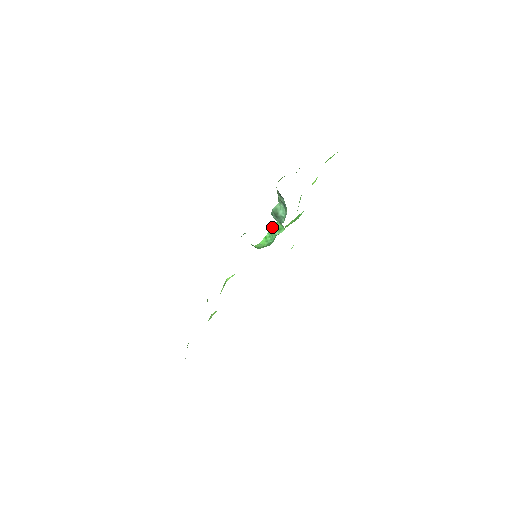
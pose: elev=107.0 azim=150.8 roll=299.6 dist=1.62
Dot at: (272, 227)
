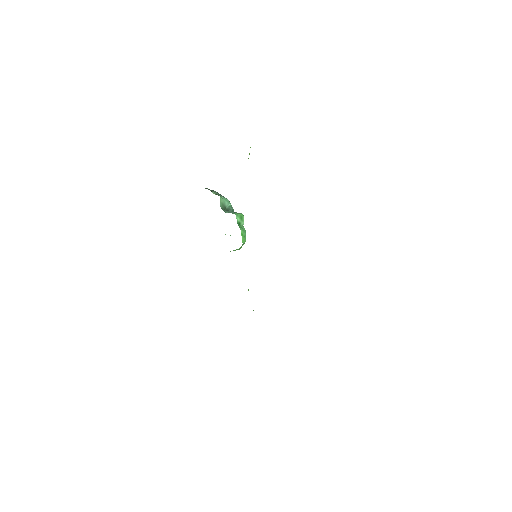
Dot at: occluded
